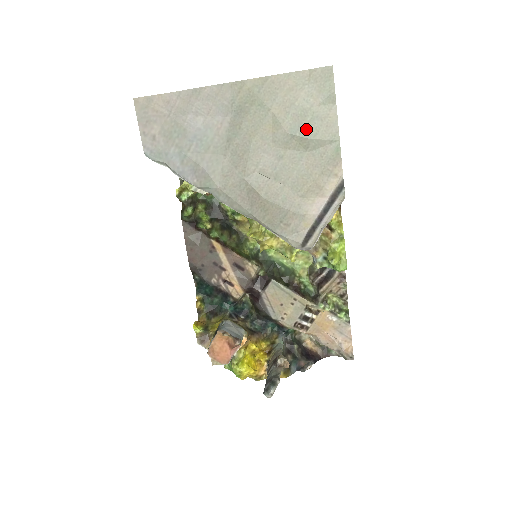
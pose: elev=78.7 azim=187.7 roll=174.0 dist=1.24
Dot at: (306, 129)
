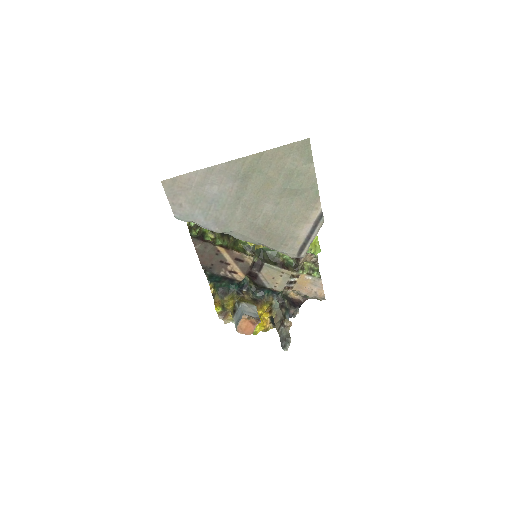
Dot at: (294, 183)
